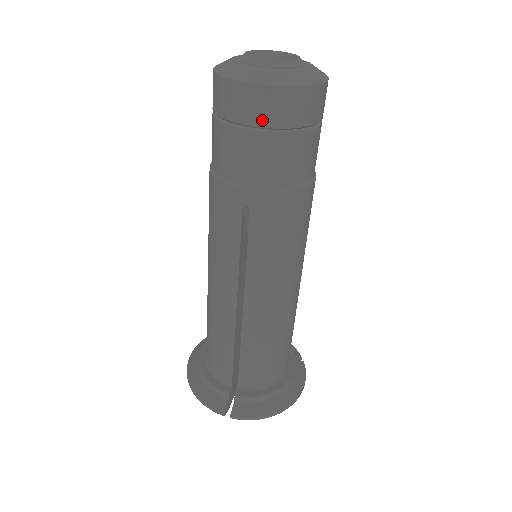
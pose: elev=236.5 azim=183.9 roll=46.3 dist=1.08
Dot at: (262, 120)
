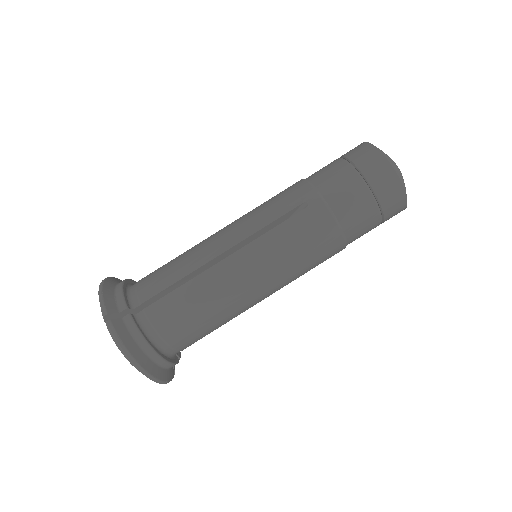
Dot at: (369, 173)
